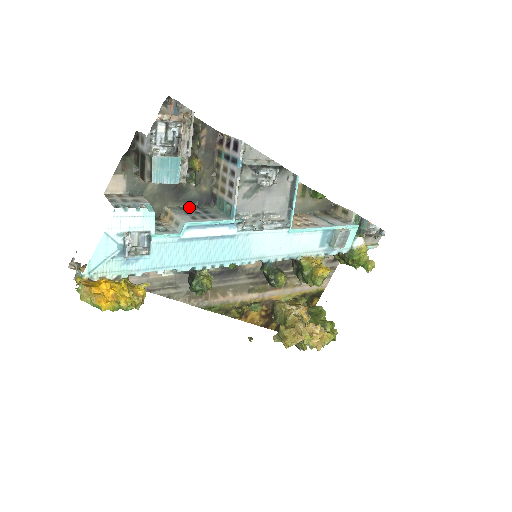
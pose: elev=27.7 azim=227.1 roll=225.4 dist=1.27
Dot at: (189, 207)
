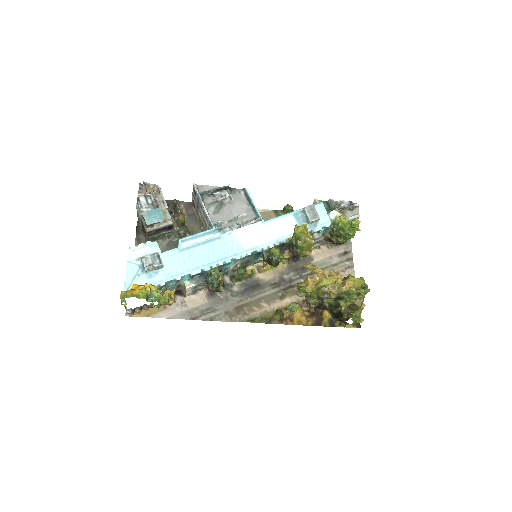
Dot at: occluded
